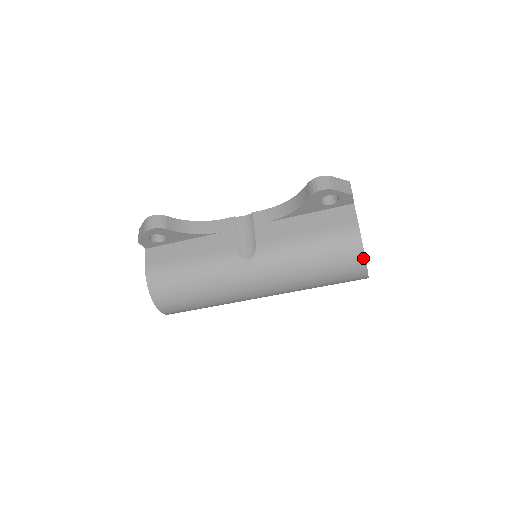
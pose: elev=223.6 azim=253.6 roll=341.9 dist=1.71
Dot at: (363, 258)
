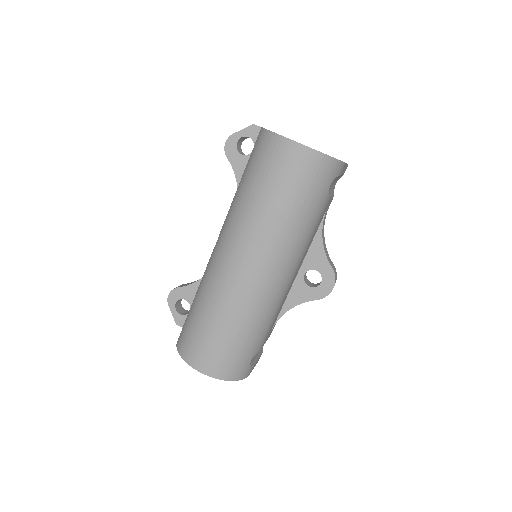
Dot at: (269, 133)
